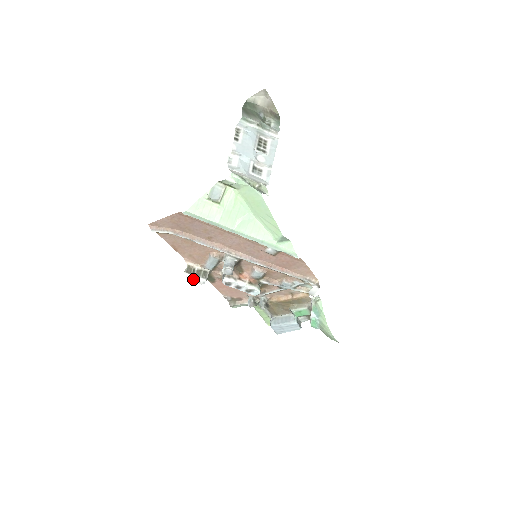
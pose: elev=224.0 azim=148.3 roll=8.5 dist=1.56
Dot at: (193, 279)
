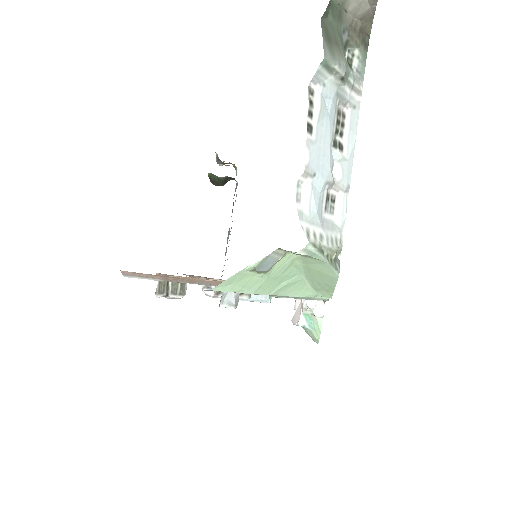
Dot at: (165, 297)
